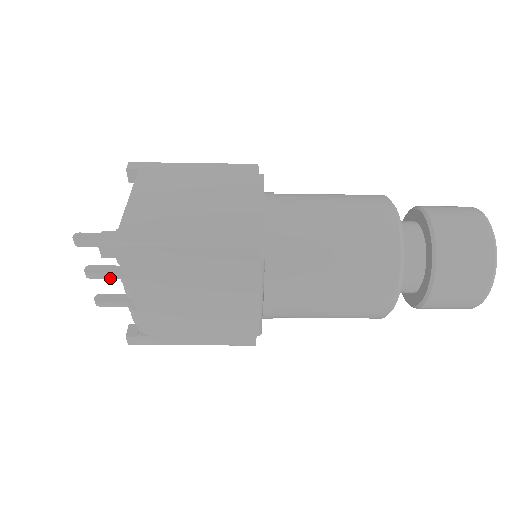
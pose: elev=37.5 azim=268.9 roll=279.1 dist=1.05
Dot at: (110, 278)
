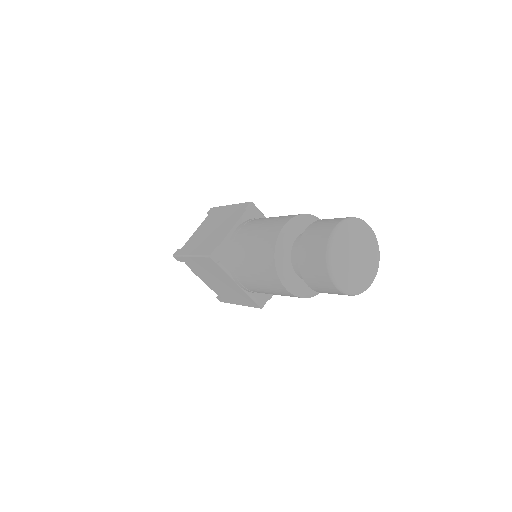
Dot at: occluded
